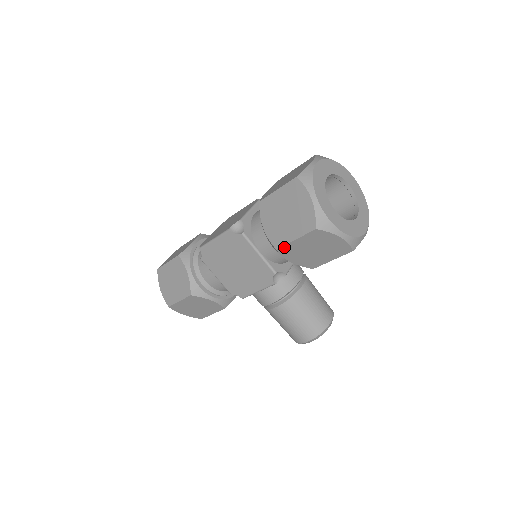
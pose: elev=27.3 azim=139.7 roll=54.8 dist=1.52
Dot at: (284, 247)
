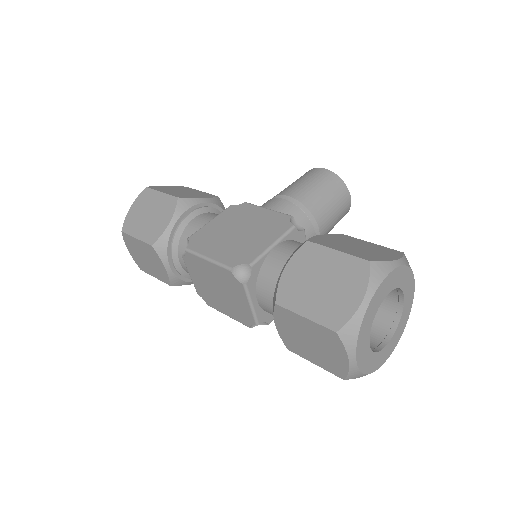
Dot at: occluded
